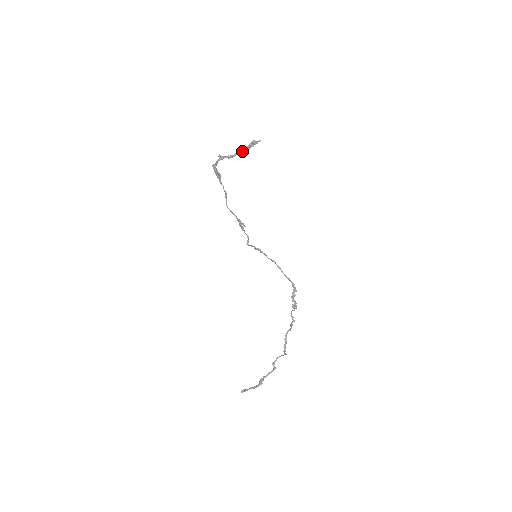
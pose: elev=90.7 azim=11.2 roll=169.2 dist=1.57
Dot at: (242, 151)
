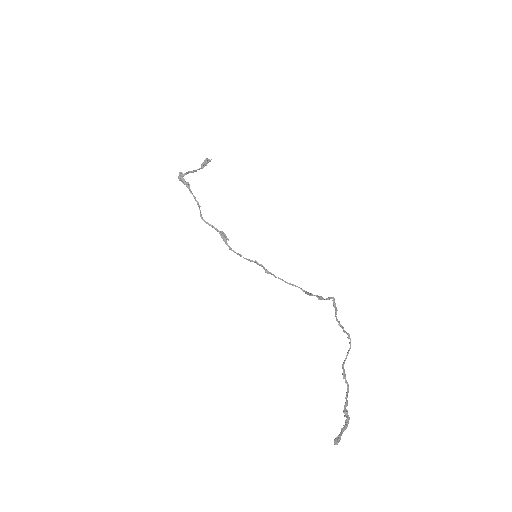
Dot at: (199, 169)
